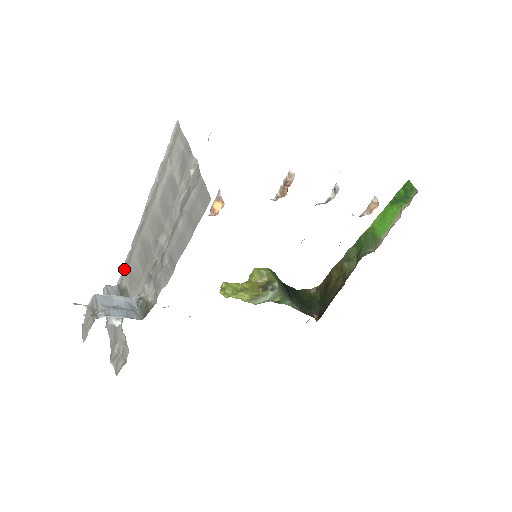
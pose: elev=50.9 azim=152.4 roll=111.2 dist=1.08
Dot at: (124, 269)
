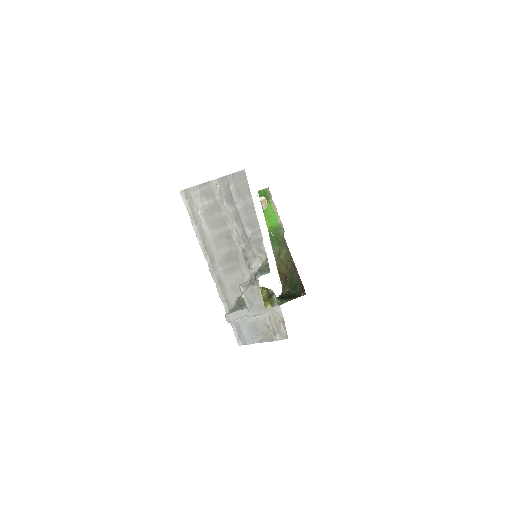
Dot at: (223, 298)
